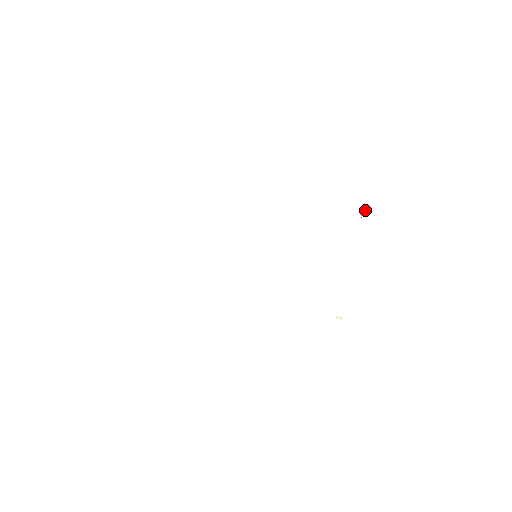
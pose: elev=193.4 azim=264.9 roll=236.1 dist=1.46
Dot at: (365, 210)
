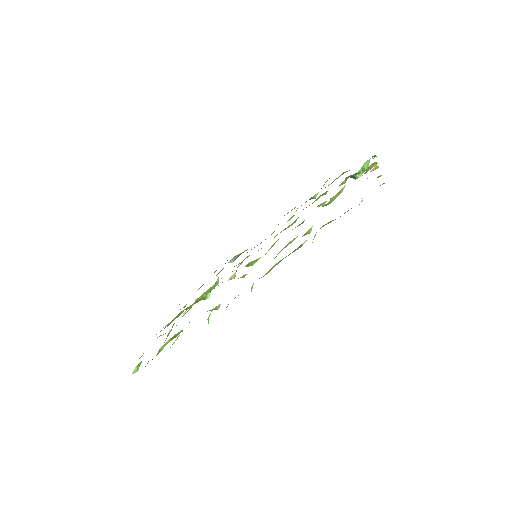
Dot at: occluded
